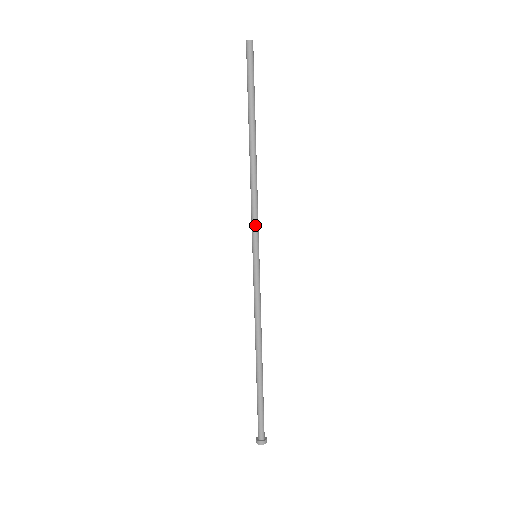
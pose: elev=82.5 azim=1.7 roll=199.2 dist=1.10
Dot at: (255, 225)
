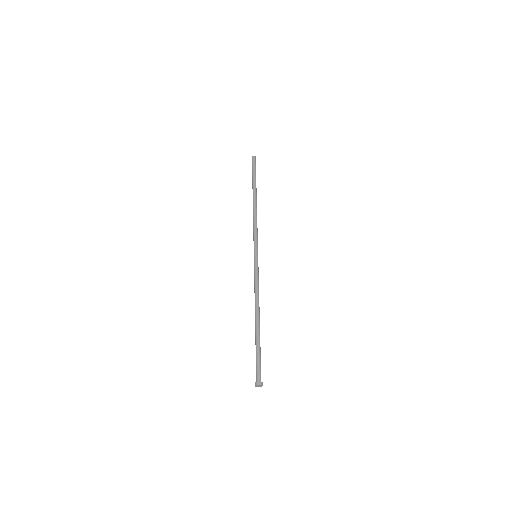
Dot at: (257, 238)
